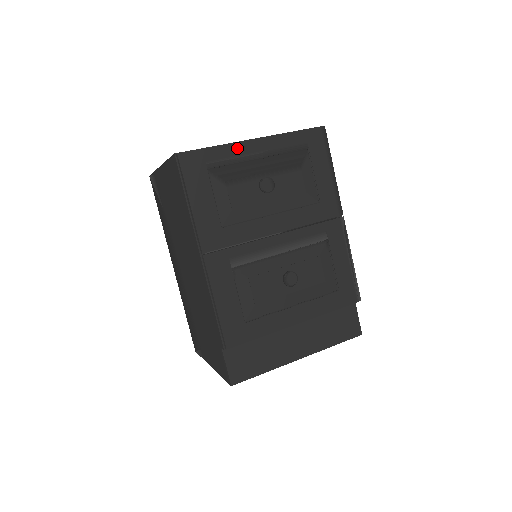
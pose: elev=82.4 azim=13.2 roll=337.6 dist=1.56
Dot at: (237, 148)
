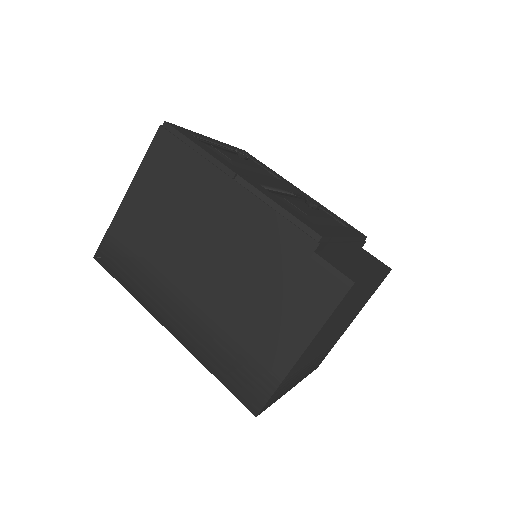
Dot at: (203, 136)
